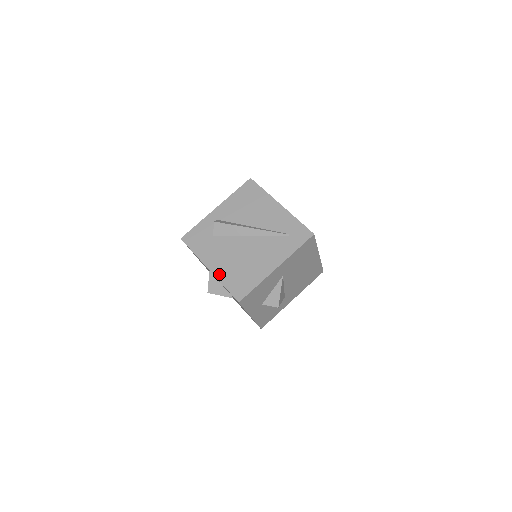
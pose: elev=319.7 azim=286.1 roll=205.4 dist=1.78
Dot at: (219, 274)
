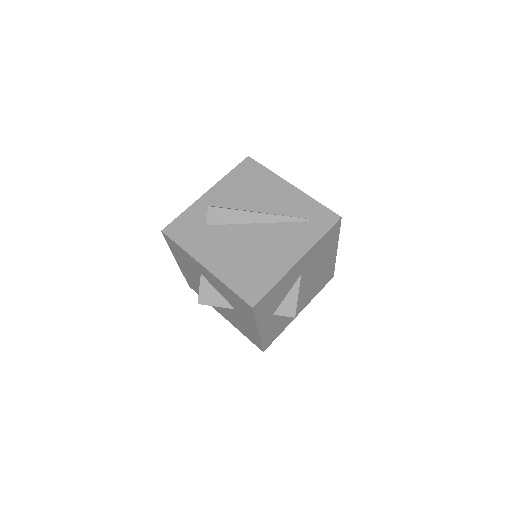
Dot at: (220, 273)
